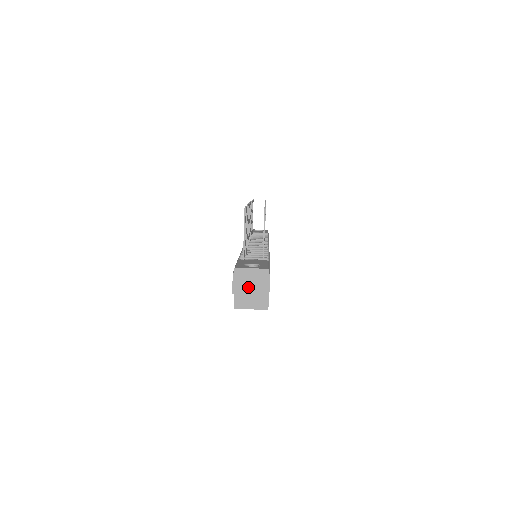
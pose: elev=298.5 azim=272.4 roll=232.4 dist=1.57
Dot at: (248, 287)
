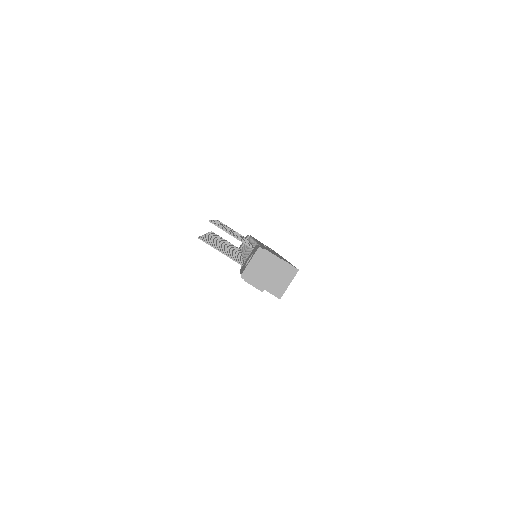
Dot at: (264, 275)
